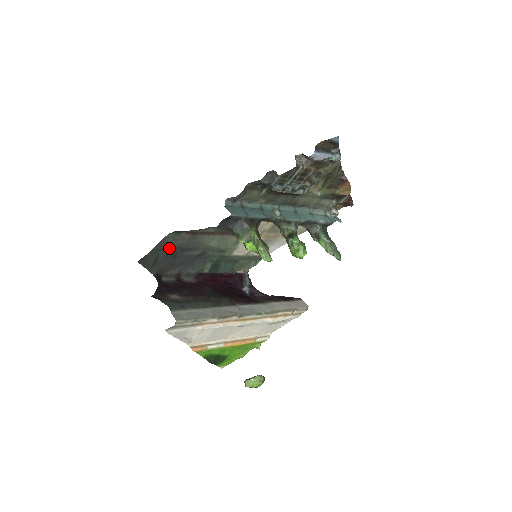
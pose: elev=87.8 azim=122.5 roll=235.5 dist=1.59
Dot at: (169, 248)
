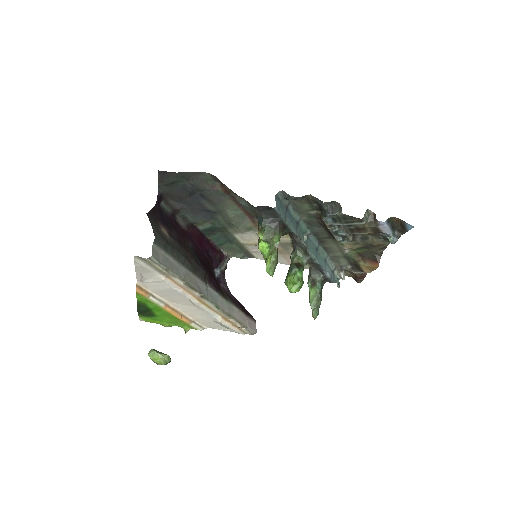
Dot at: (194, 184)
